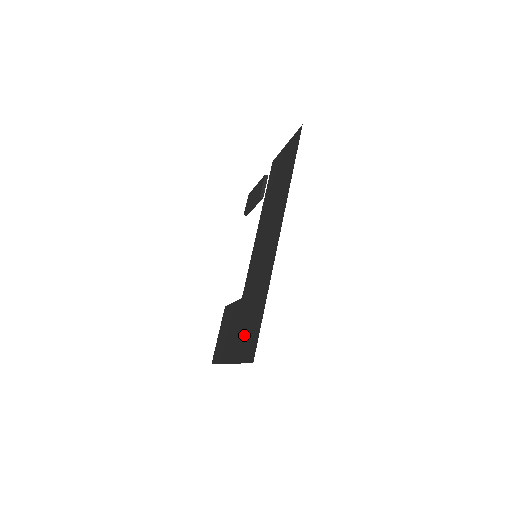
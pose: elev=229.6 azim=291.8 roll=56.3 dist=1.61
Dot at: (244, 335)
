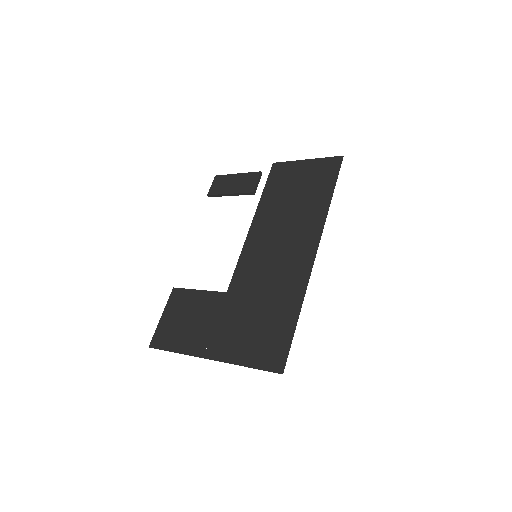
Dot at: (248, 337)
